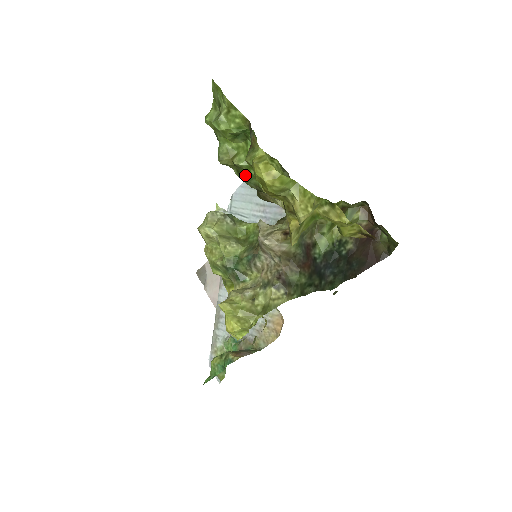
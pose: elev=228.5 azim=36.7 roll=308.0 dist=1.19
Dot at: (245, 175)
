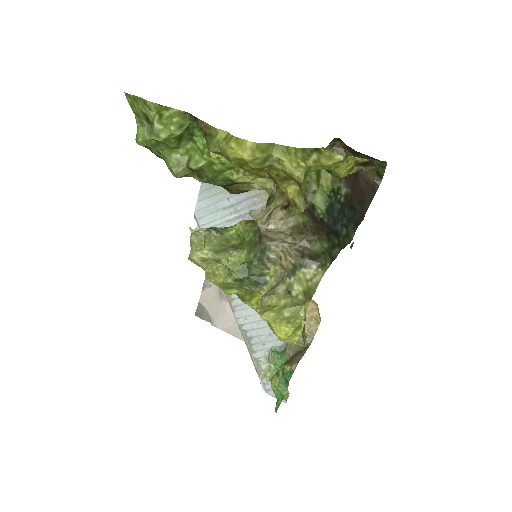
Dot at: (209, 176)
